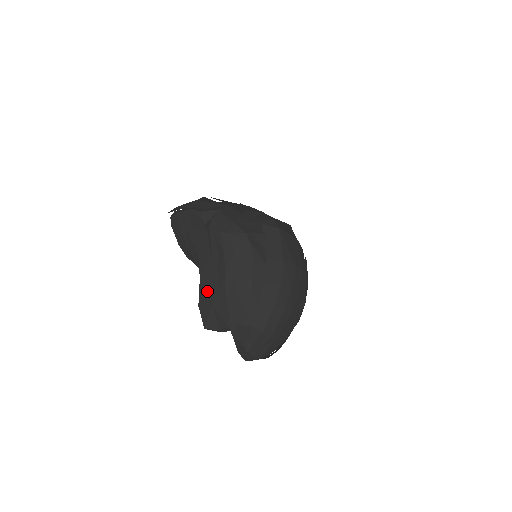
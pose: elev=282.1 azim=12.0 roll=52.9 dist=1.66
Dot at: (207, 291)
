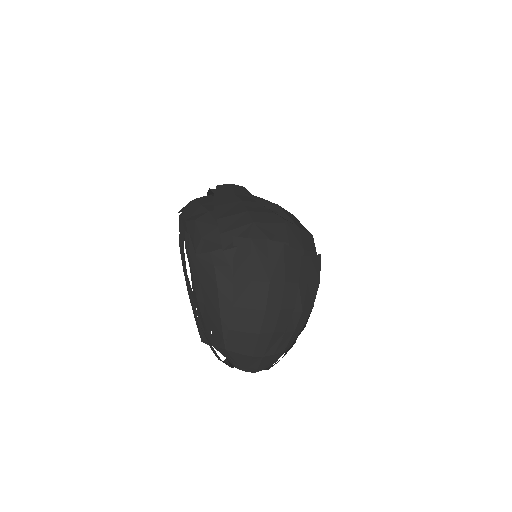
Dot at: (193, 308)
